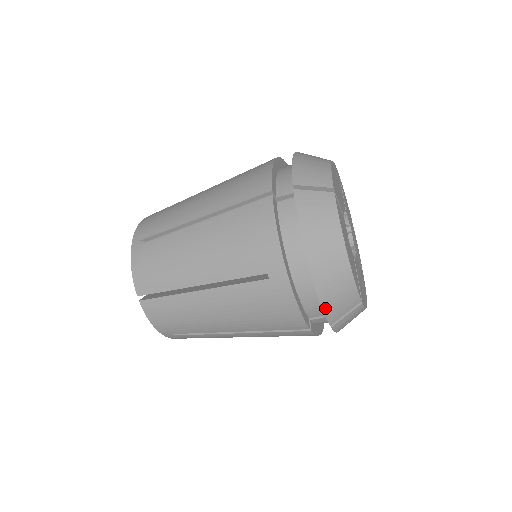
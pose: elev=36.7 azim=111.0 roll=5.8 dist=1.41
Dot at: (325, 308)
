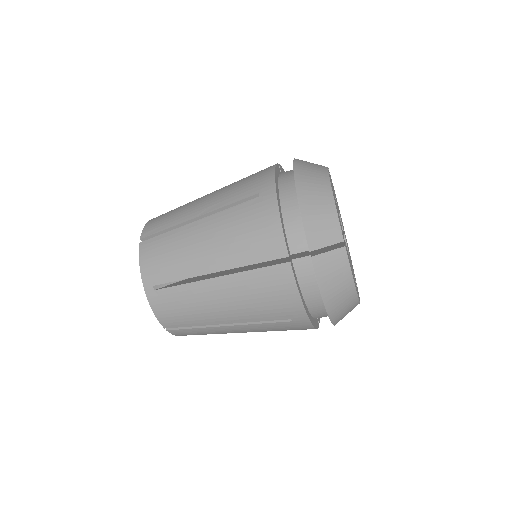
Dot at: occluded
